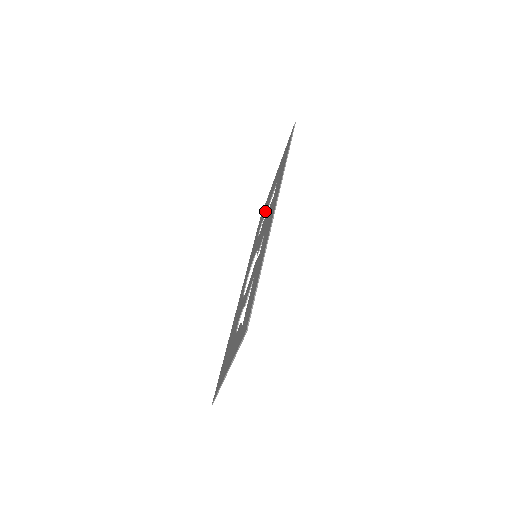
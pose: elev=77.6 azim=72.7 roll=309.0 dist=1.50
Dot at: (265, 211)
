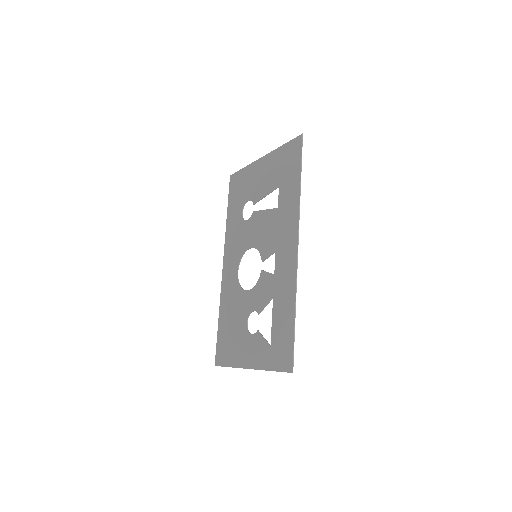
Dot at: (252, 195)
